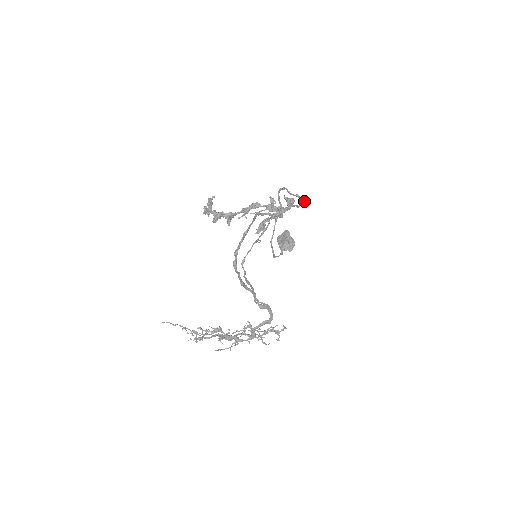
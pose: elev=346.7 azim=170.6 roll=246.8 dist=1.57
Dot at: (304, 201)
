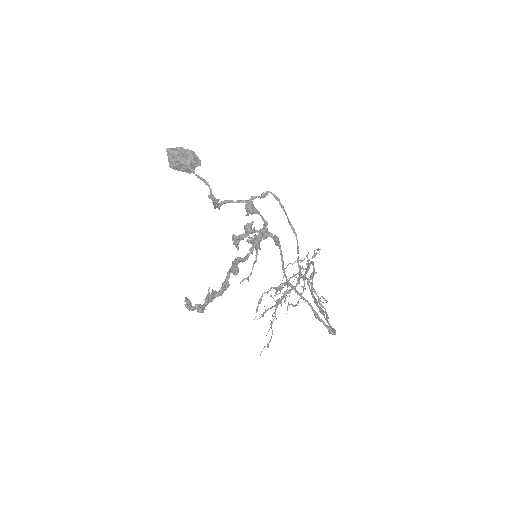
Dot at: occluded
